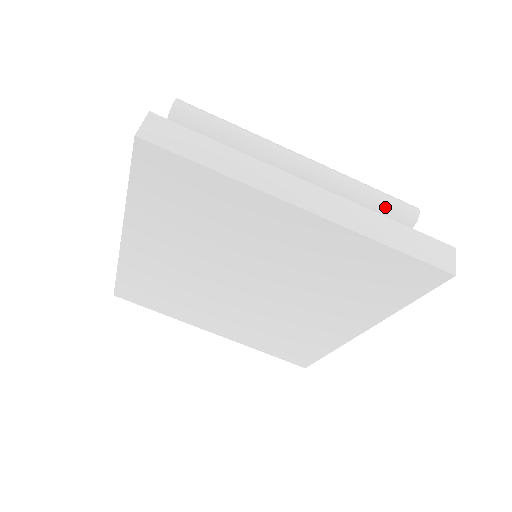
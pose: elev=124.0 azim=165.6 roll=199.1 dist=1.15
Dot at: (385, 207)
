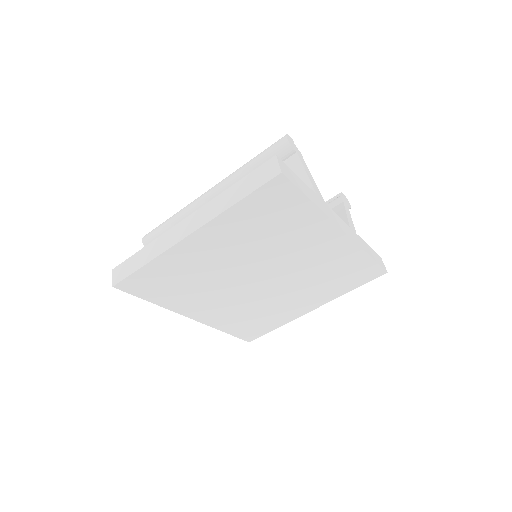
Dot at: (266, 160)
